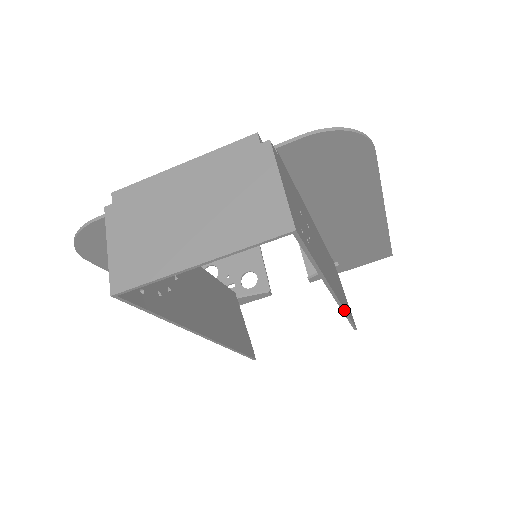
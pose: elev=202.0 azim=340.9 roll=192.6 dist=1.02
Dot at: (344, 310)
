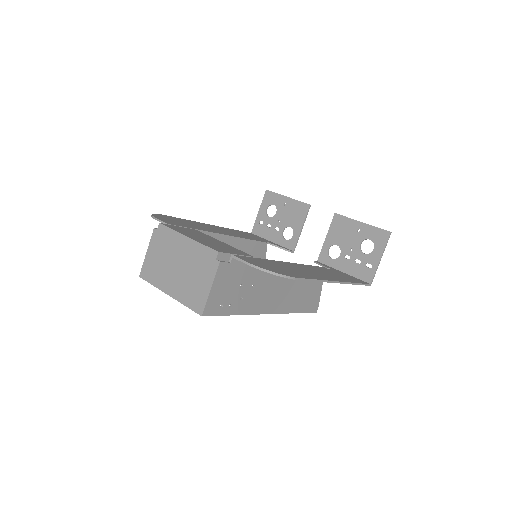
Dot at: (288, 313)
